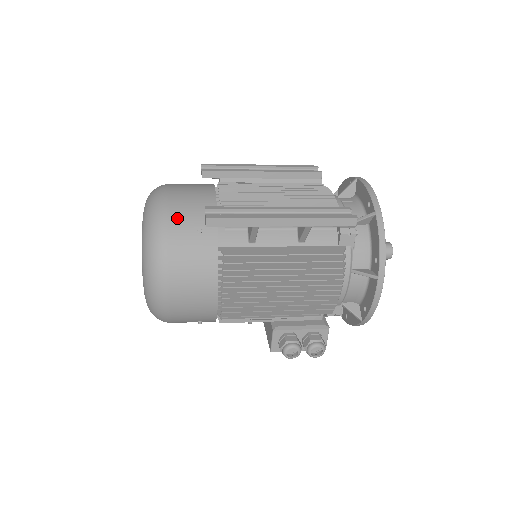
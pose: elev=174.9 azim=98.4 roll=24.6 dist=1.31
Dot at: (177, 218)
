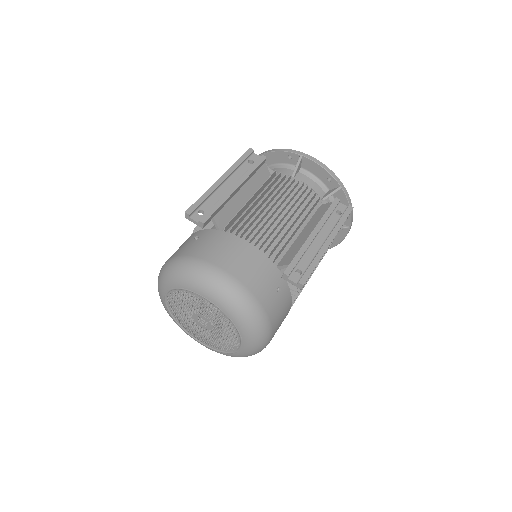
Dot at: (262, 293)
